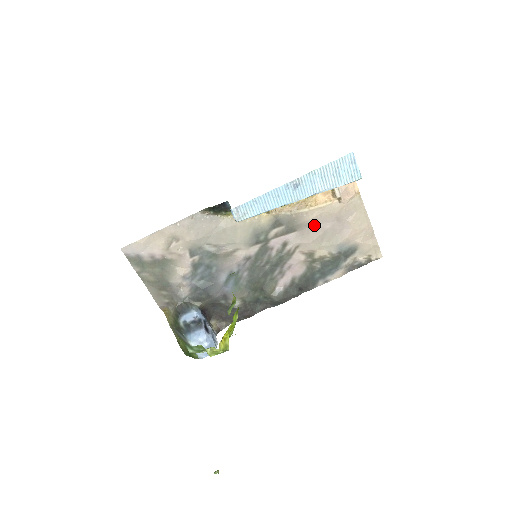
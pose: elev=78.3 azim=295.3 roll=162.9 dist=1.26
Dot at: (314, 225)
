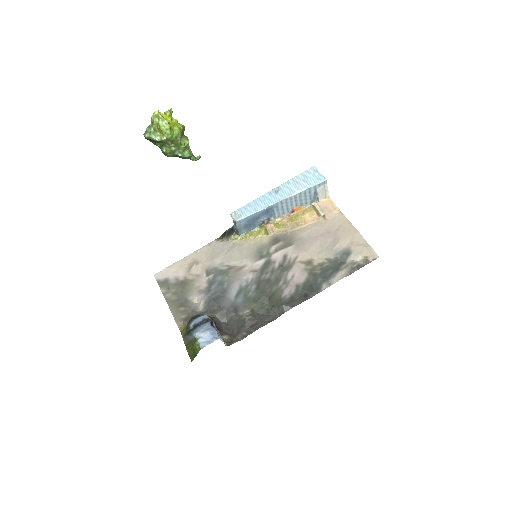
Dot at: (307, 238)
